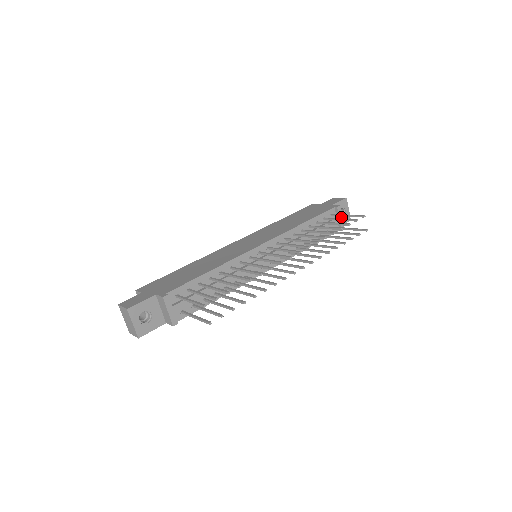
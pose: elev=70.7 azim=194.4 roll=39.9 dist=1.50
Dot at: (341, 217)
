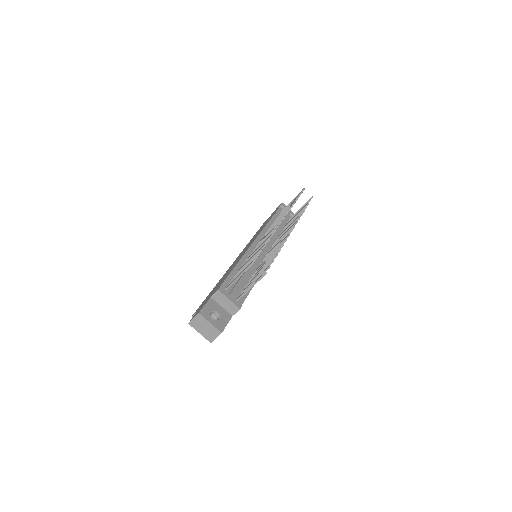
Dot at: occluded
